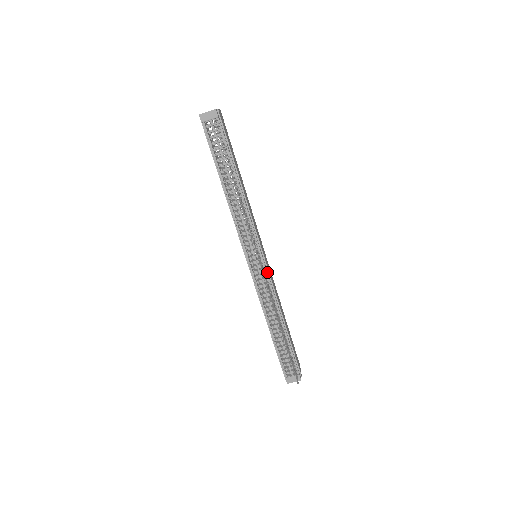
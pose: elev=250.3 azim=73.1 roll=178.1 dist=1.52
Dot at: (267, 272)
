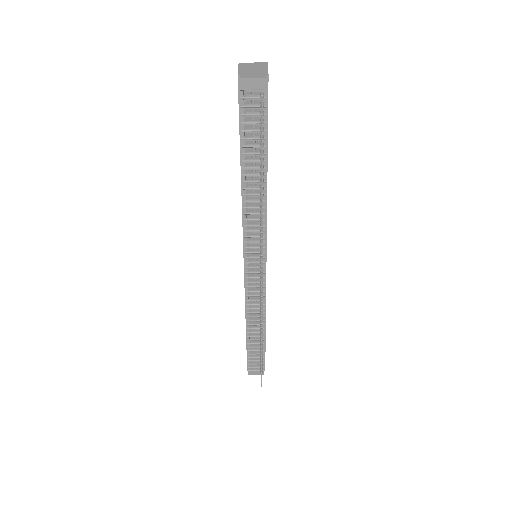
Dot at: (264, 279)
